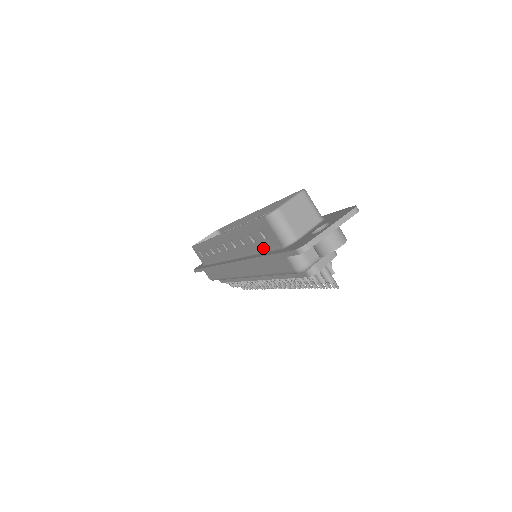
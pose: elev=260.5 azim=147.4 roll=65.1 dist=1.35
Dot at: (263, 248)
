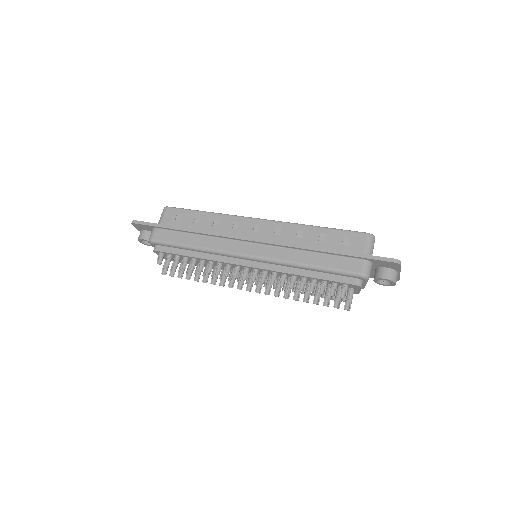
Dot at: (328, 248)
